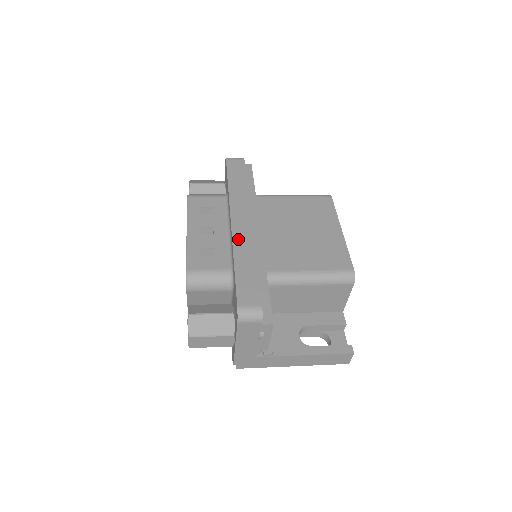
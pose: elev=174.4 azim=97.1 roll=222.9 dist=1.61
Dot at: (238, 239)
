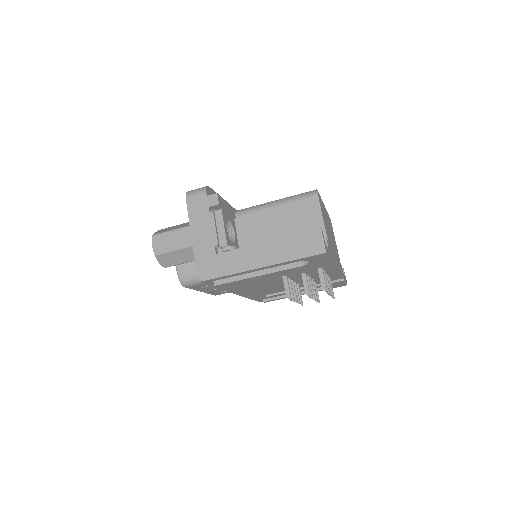
Dot at: occluded
